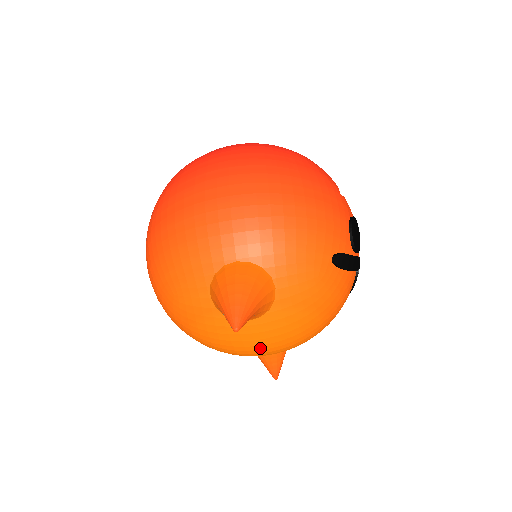
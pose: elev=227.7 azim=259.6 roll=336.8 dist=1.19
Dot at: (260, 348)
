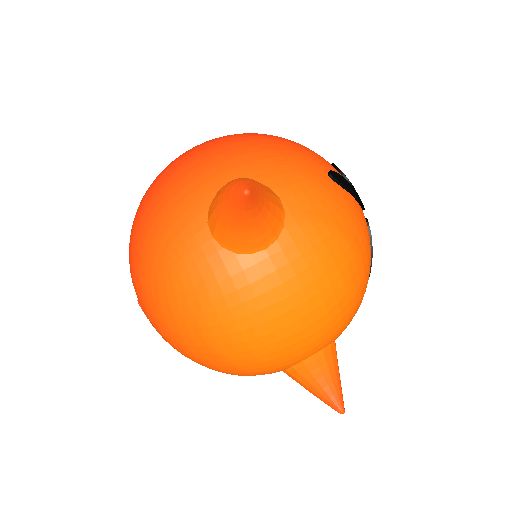
Dot at: (296, 301)
